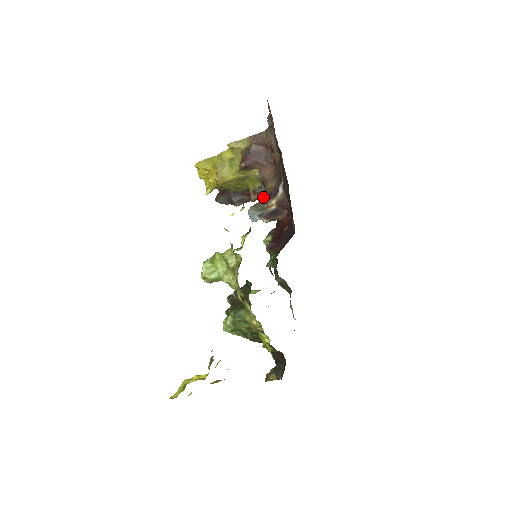
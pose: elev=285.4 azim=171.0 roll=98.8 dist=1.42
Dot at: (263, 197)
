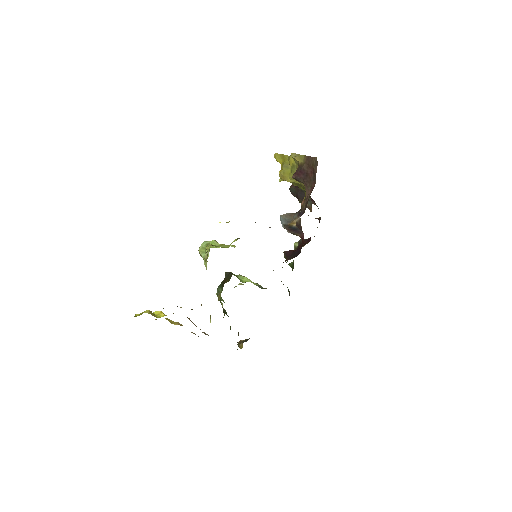
Dot at: (298, 211)
